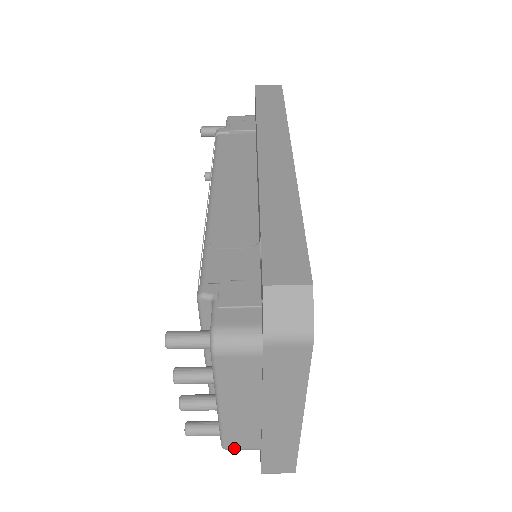
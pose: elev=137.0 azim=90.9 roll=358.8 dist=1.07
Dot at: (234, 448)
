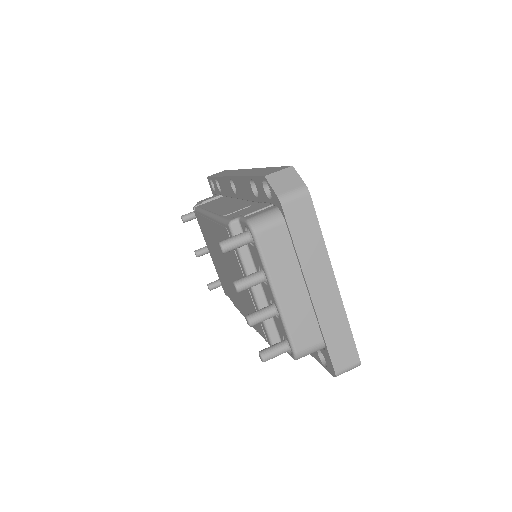
Dot at: (303, 349)
